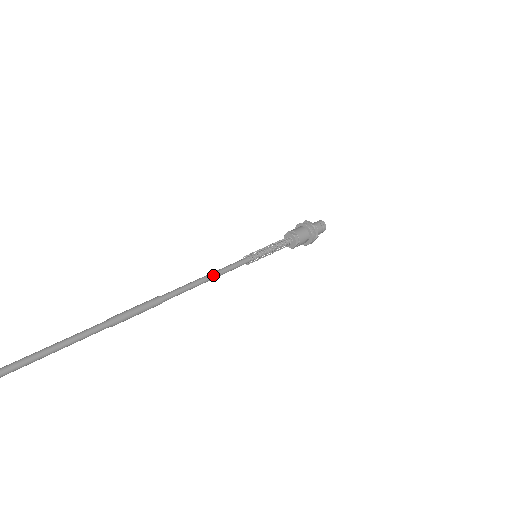
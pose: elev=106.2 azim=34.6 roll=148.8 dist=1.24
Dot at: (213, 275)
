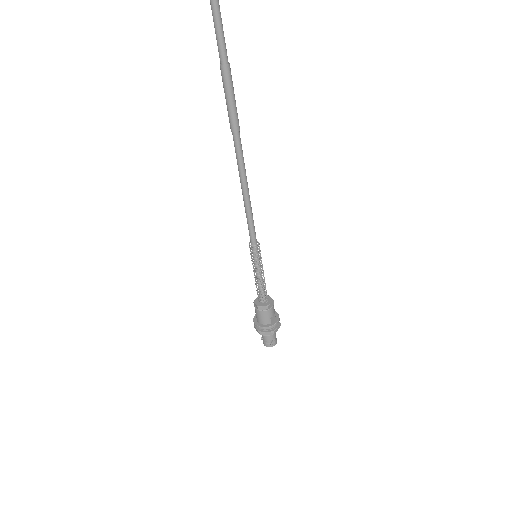
Dot at: (249, 196)
